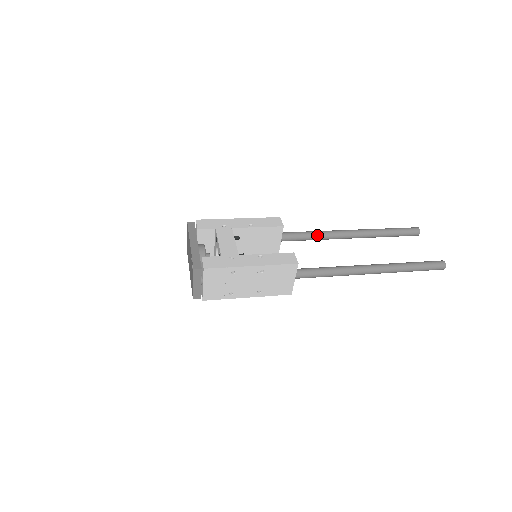
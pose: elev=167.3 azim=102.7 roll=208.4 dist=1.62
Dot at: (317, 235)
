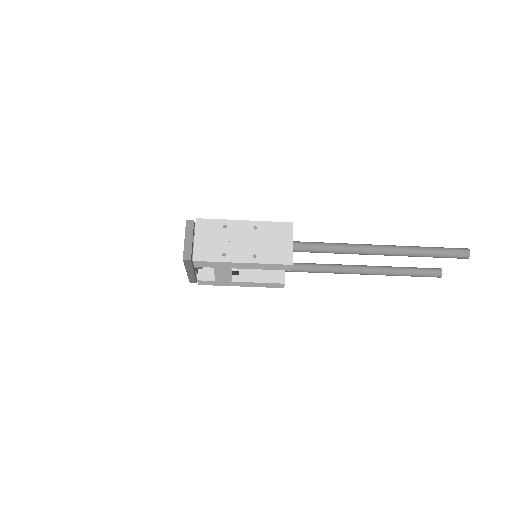
Dot at: (324, 264)
